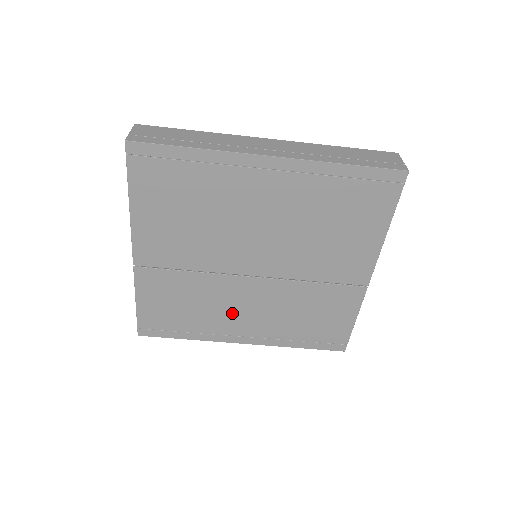
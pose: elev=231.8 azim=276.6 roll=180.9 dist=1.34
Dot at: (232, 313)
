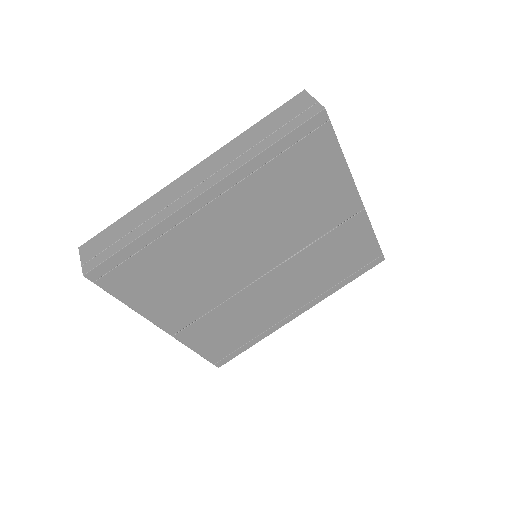
Dot at: (273, 305)
